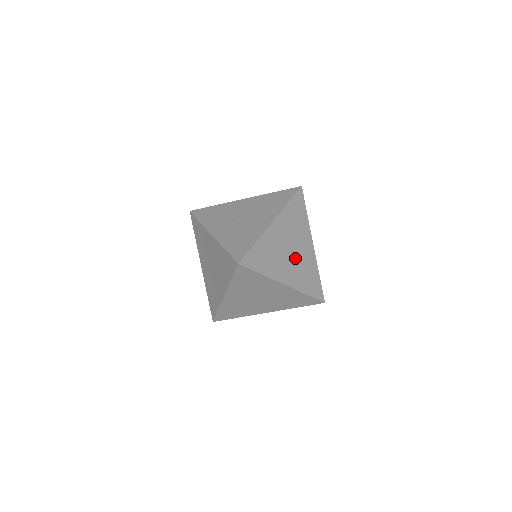
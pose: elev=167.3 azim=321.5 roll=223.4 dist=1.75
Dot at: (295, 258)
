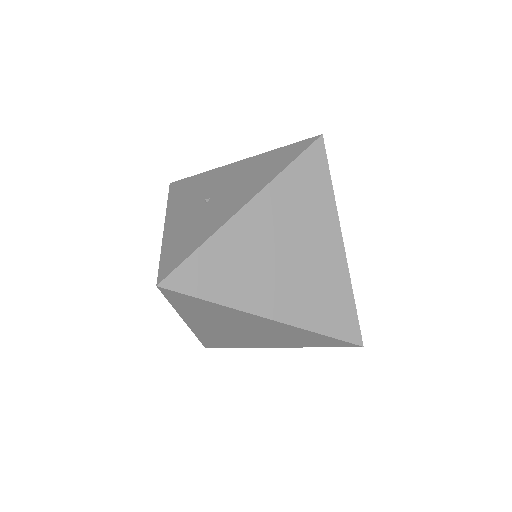
Dot at: (296, 269)
